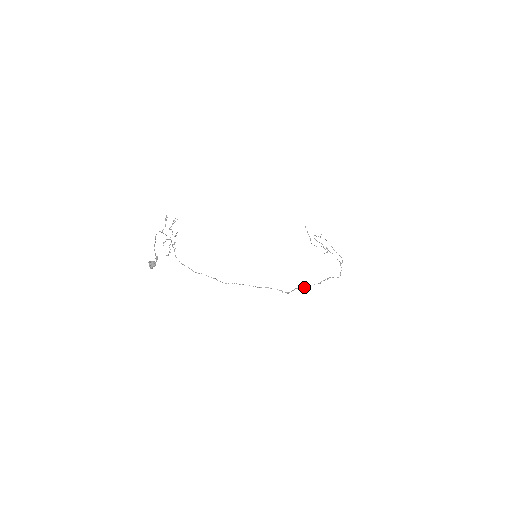
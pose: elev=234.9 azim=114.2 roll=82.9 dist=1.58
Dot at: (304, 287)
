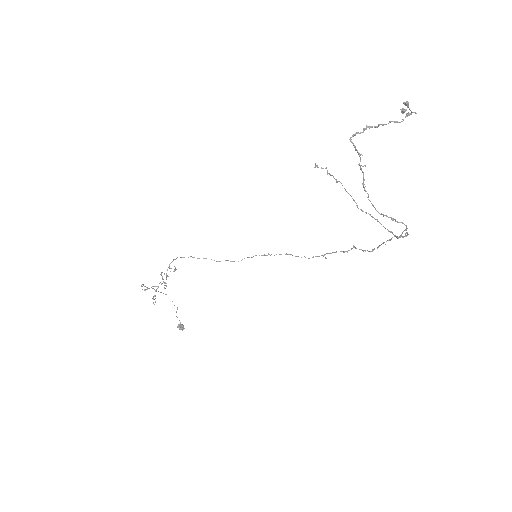
Dot at: occluded
